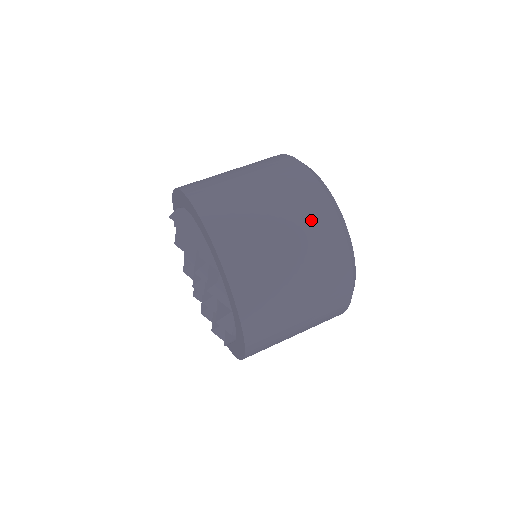
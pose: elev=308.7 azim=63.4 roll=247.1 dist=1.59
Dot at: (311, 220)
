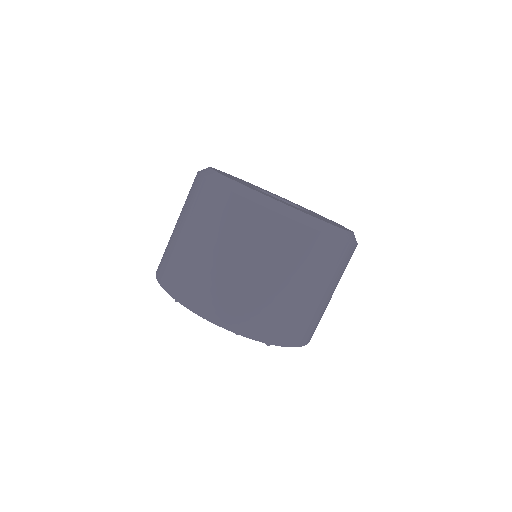
Dot at: (331, 265)
